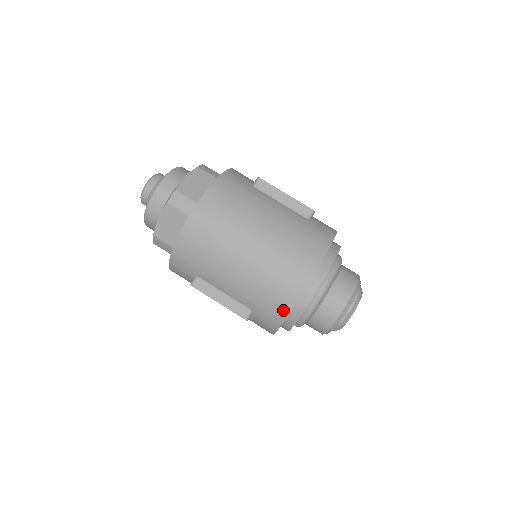
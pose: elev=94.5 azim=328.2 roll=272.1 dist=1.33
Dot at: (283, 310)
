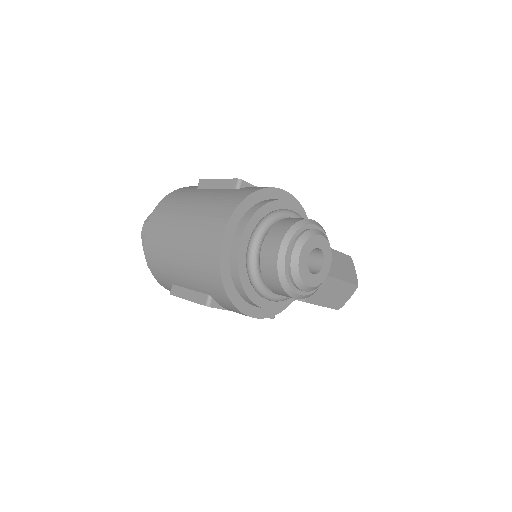
Dot at: (217, 279)
